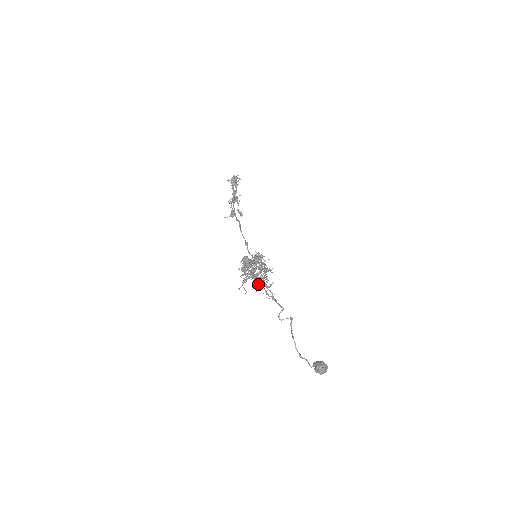
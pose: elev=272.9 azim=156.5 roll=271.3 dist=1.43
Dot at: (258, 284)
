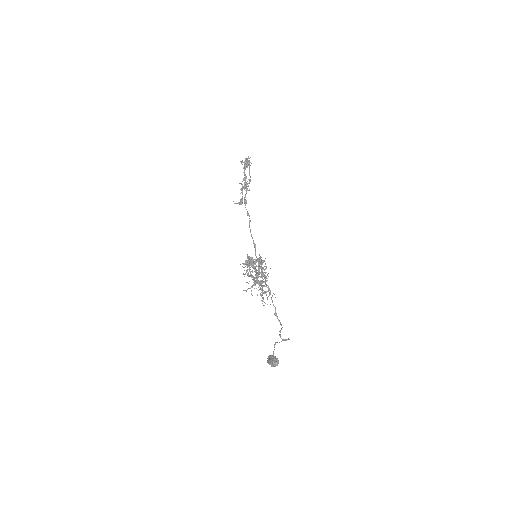
Dot at: occluded
